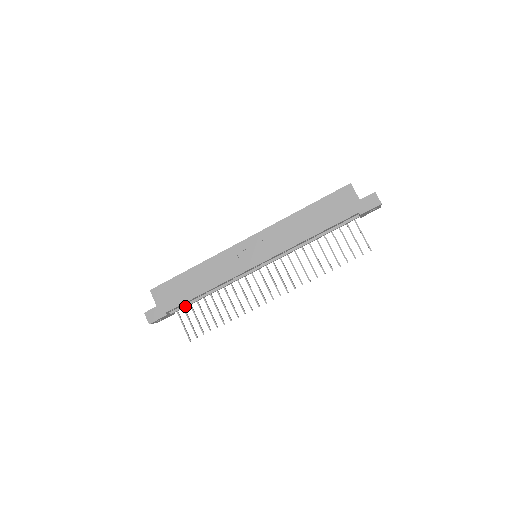
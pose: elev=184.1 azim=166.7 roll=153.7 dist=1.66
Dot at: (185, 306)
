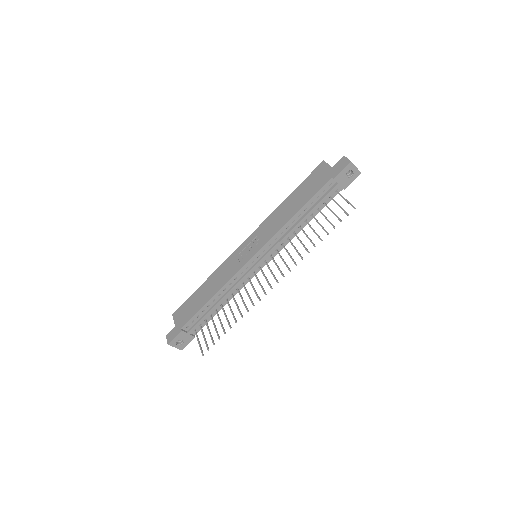
Dot at: (199, 321)
